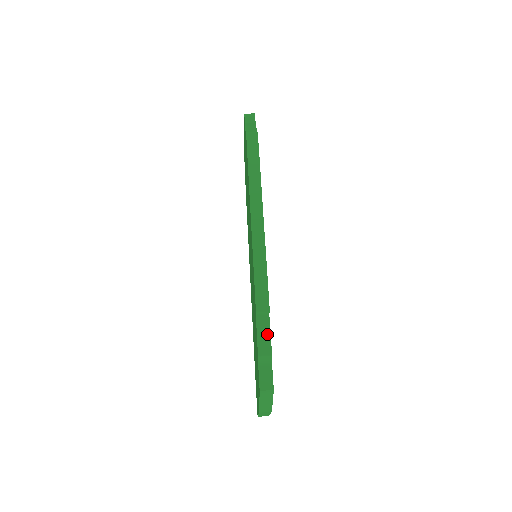
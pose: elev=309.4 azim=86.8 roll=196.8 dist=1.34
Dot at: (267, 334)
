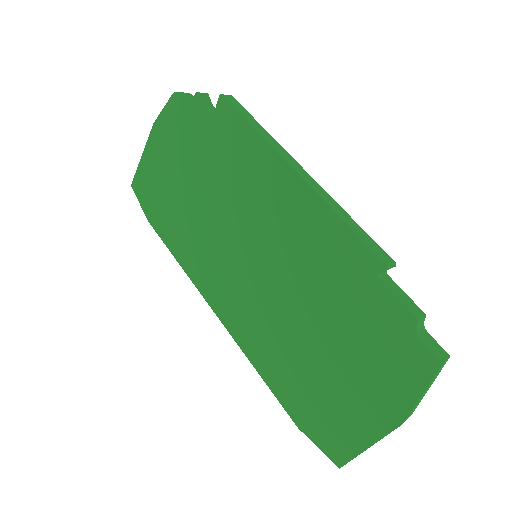
Dot at: (404, 294)
